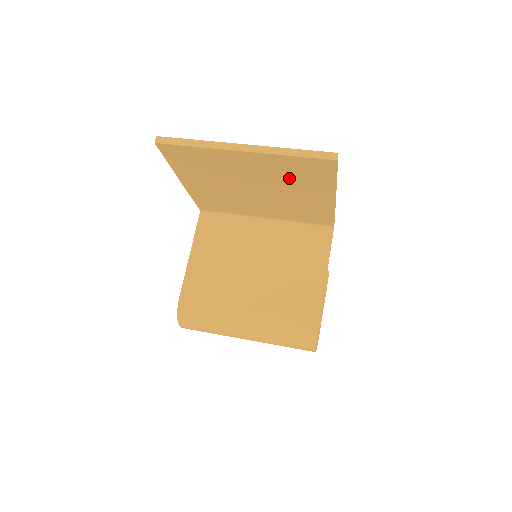
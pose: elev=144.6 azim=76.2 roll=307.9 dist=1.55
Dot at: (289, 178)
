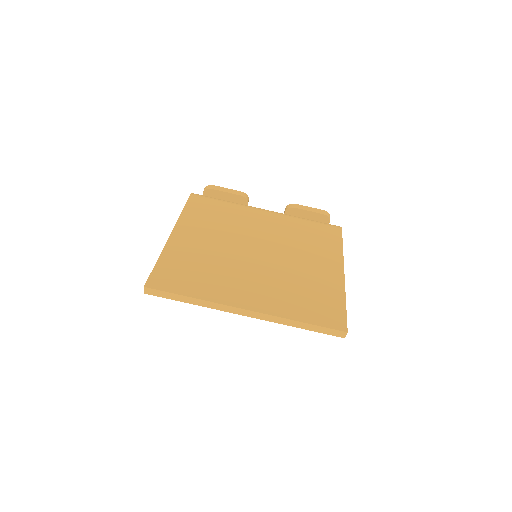
Dot at: occluded
